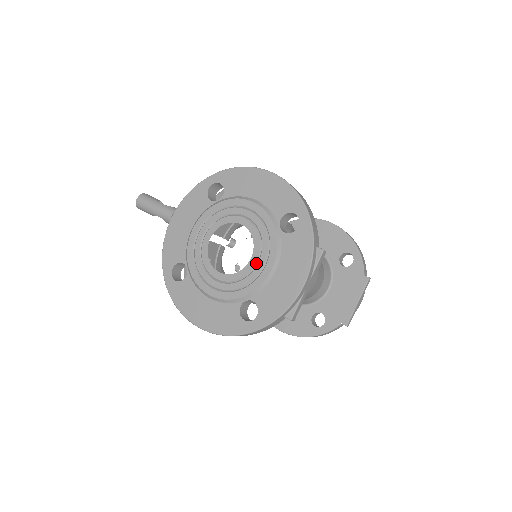
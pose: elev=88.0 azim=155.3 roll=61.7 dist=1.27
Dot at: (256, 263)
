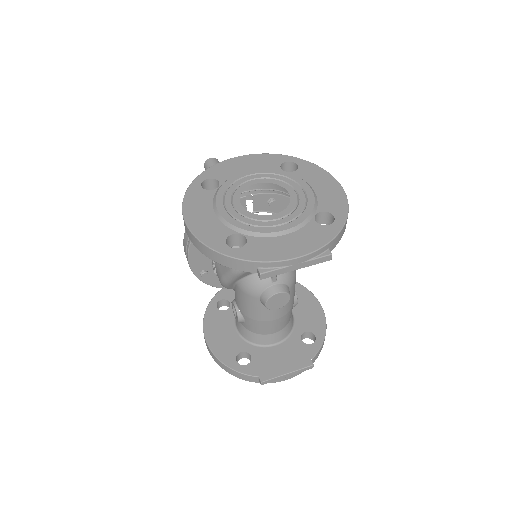
Dot at: (275, 219)
